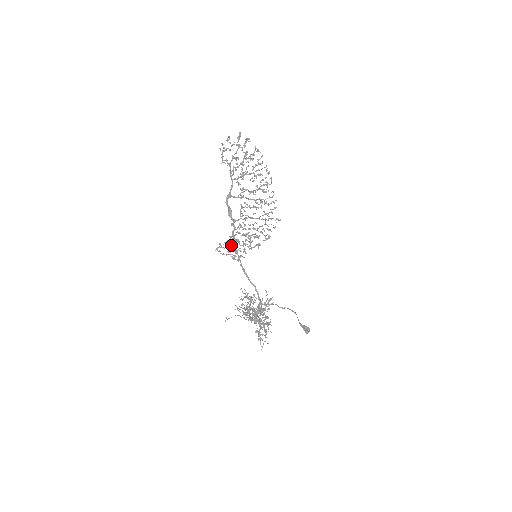
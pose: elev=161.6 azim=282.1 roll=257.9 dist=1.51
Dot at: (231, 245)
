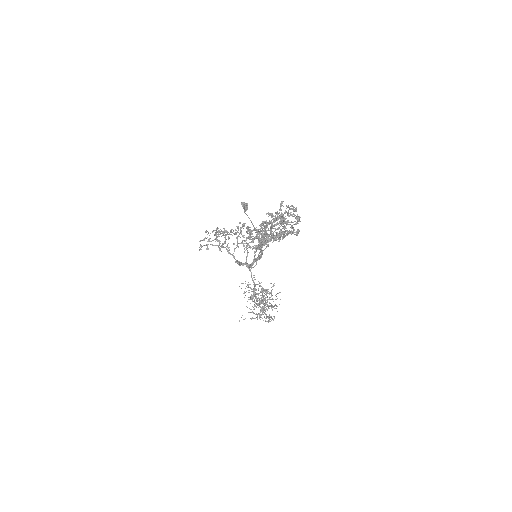
Dot at: (215, 239)
